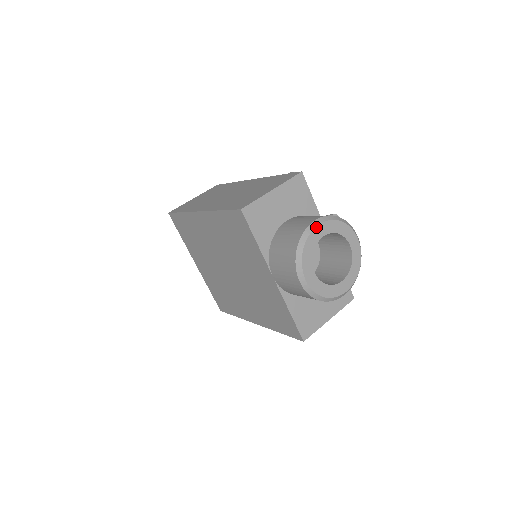
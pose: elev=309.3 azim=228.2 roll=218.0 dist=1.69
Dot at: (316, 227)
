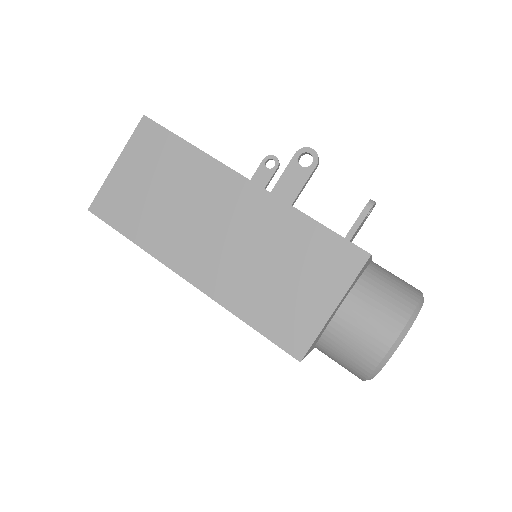
Dot at: occluded
